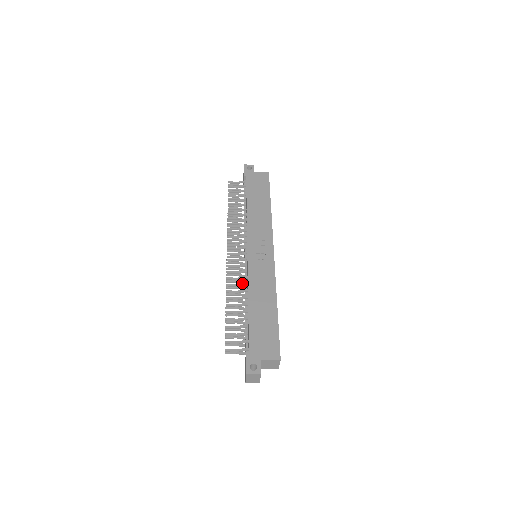
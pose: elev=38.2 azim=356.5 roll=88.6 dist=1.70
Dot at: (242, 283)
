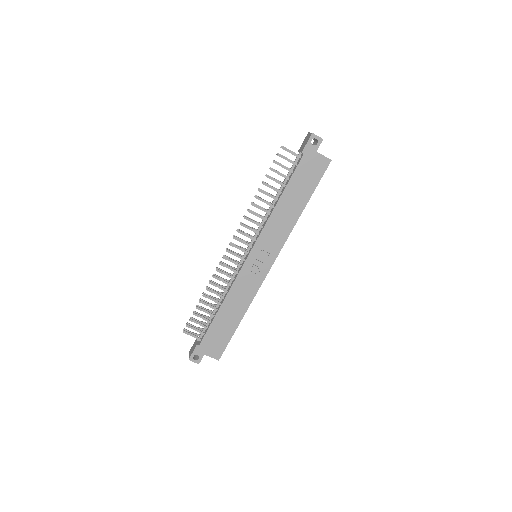
Dot at: (227, 282)
